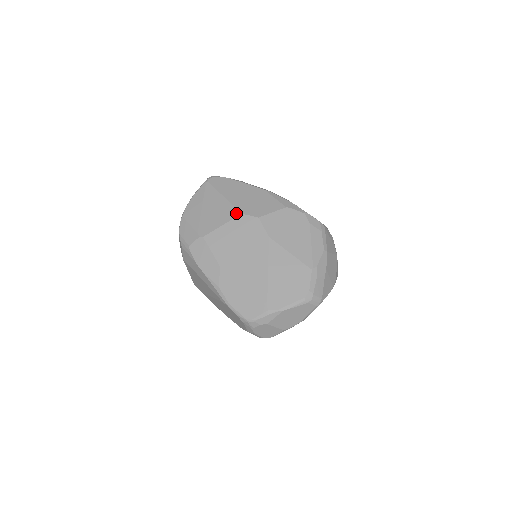
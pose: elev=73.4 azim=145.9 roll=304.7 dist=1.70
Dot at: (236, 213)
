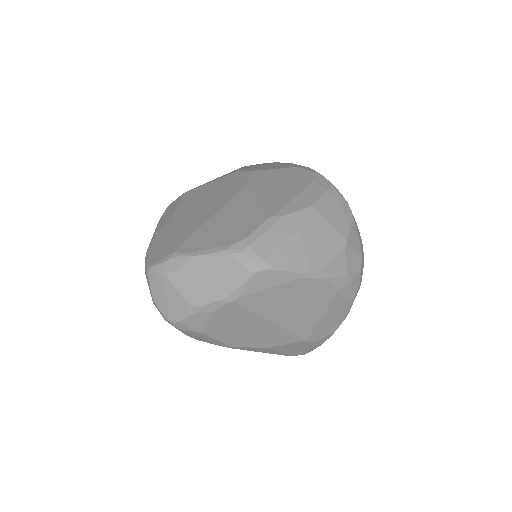
Dot at: occluded
